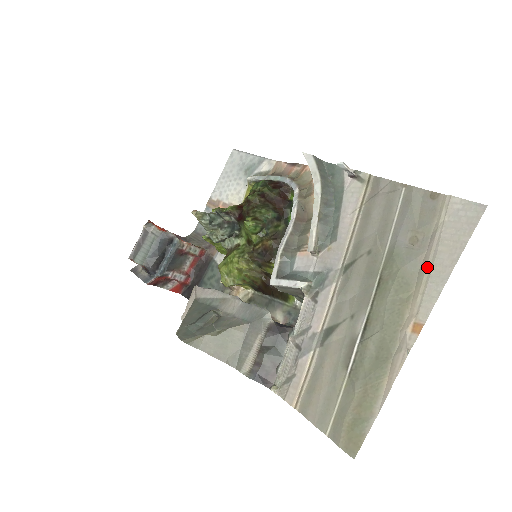
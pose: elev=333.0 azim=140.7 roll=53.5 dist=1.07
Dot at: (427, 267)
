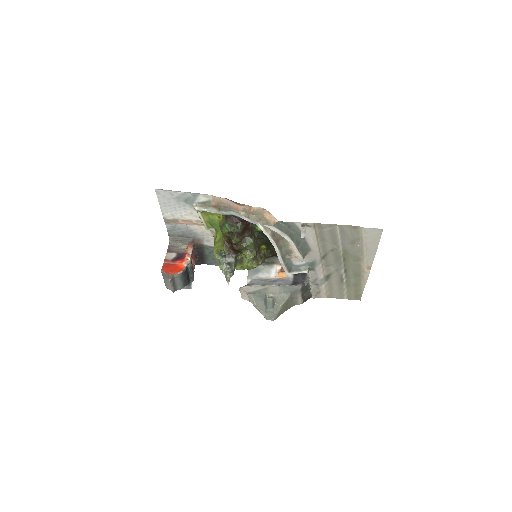
Dot at: (364, 251)
